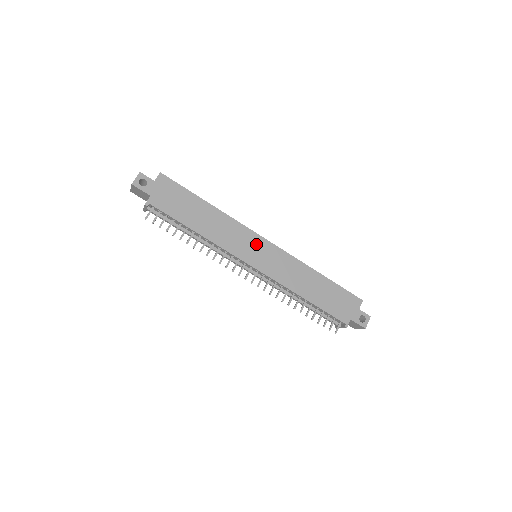
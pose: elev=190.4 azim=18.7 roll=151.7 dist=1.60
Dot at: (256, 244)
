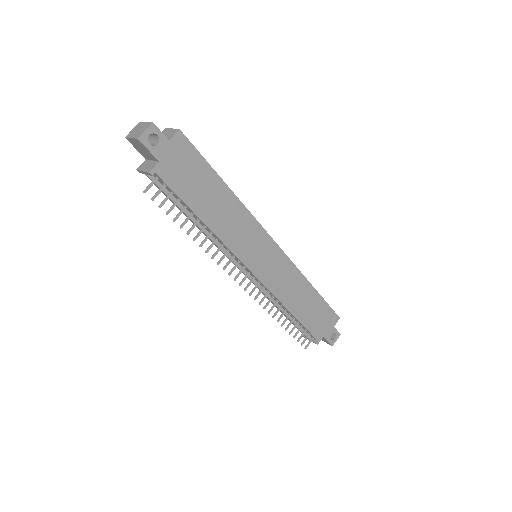
Dot at: (263, 246)
